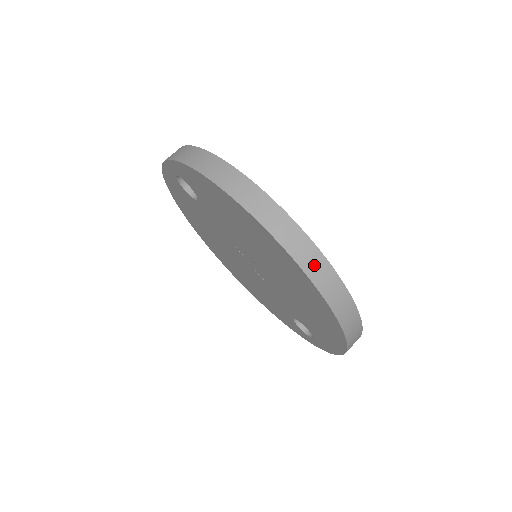
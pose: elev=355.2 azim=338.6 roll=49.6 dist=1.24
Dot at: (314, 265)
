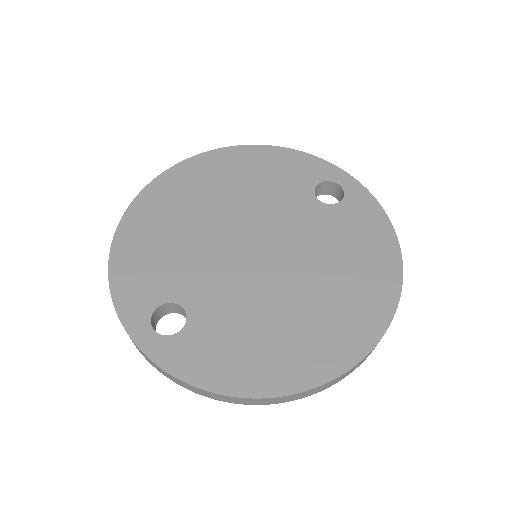
Dot at: occluded
